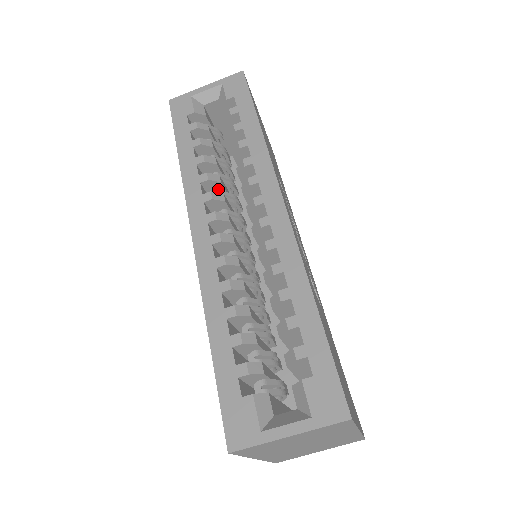
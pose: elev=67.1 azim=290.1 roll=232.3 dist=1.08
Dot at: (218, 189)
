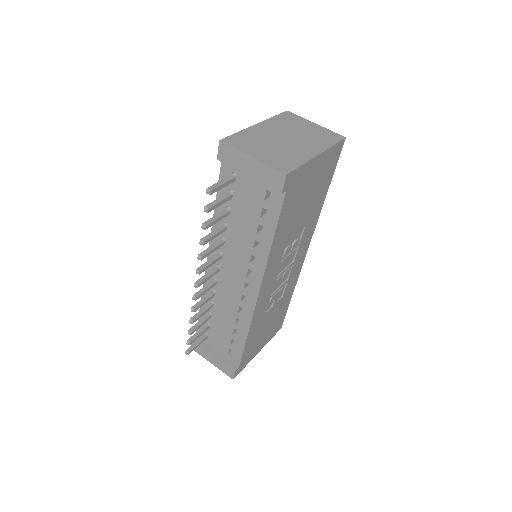
Dot at: occluded
